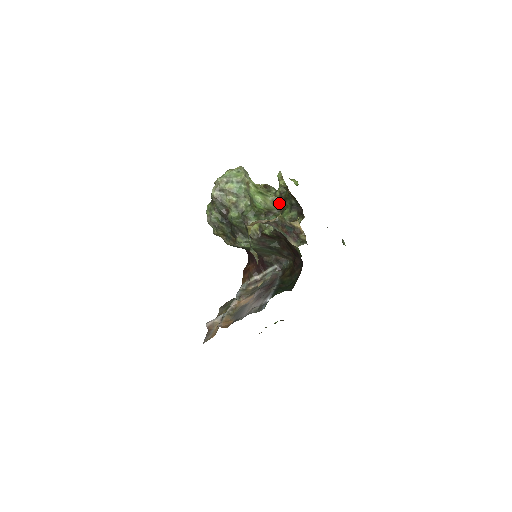
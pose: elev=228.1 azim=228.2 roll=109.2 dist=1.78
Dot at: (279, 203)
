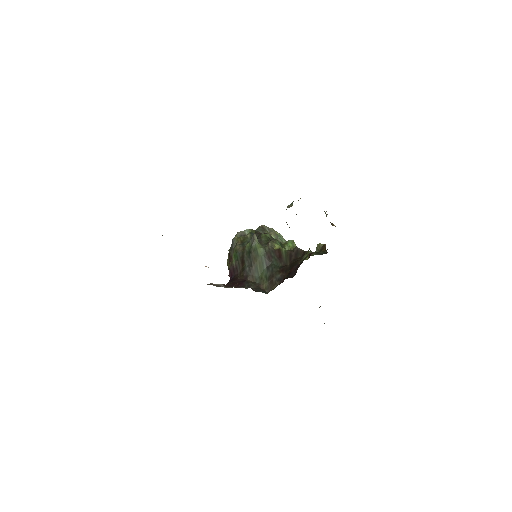
Dot at: occluded
